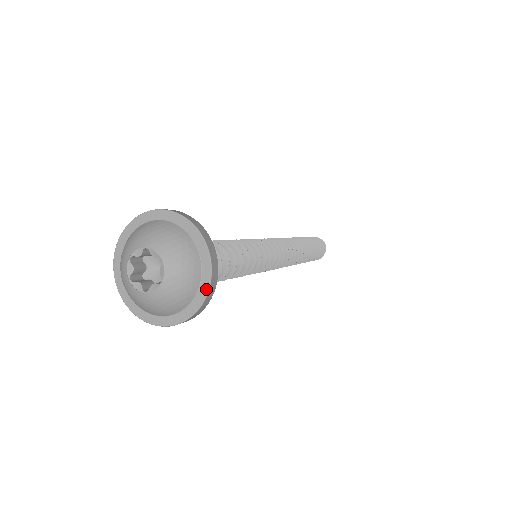
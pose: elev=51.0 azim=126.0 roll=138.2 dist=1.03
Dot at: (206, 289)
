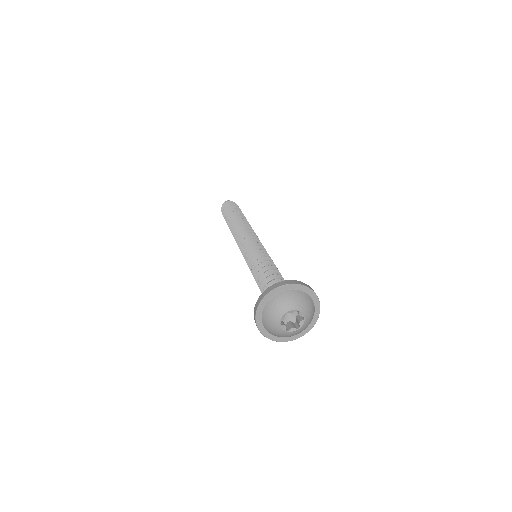
Dot at: (318, 302)
